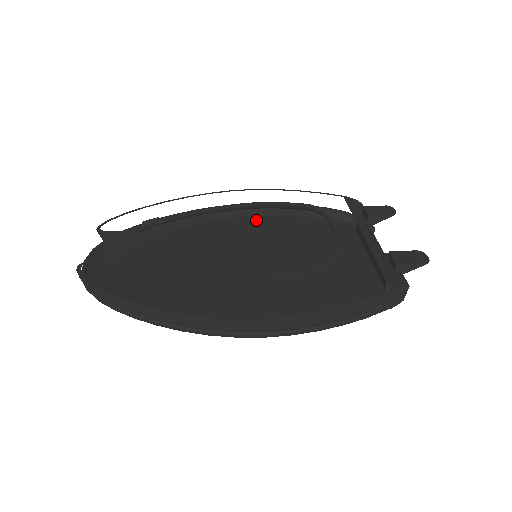
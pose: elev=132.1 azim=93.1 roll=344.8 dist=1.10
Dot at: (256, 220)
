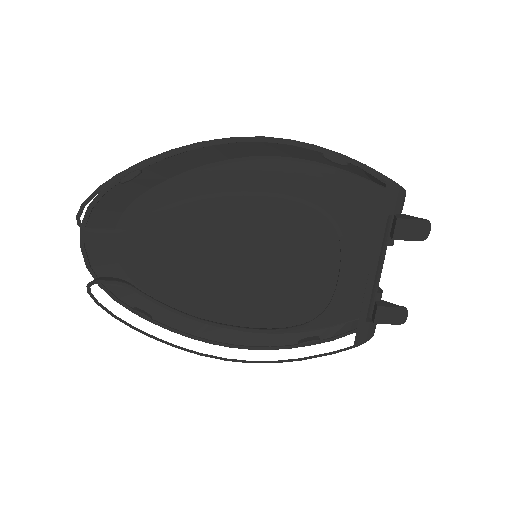
Dot at: (266, 170)
